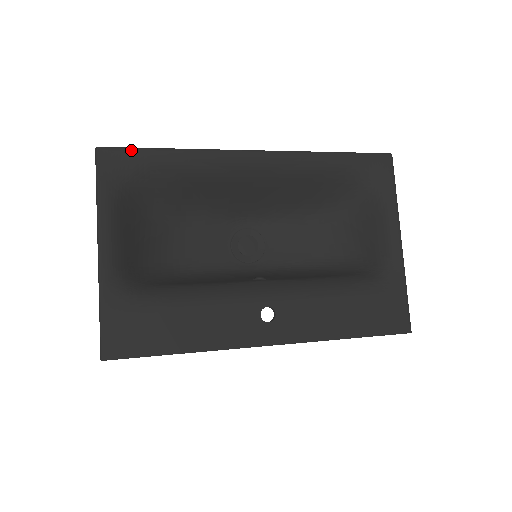
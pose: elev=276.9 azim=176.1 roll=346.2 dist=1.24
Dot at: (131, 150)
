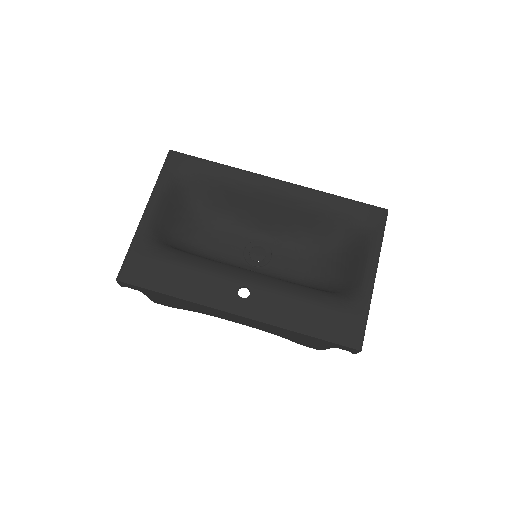
Dot at: (191, 157)
